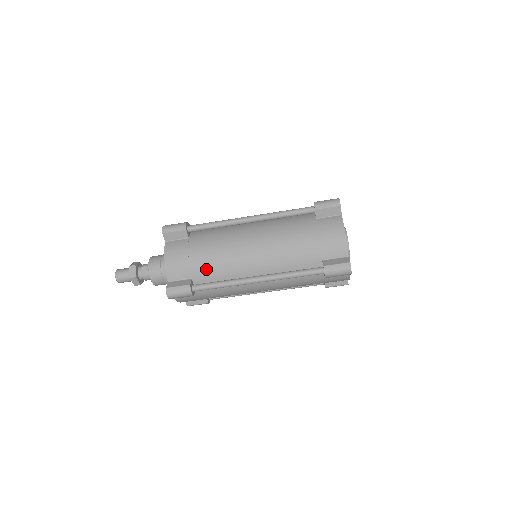
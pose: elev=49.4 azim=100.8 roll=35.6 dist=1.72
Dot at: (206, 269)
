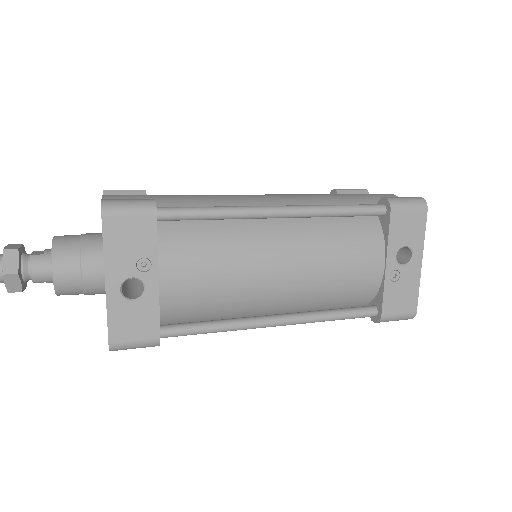
Dot at: occluded
